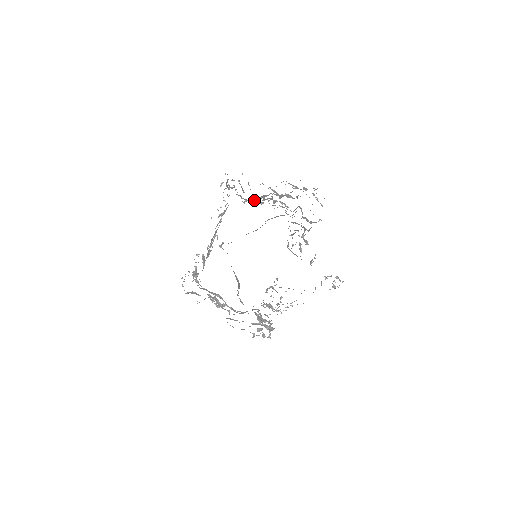
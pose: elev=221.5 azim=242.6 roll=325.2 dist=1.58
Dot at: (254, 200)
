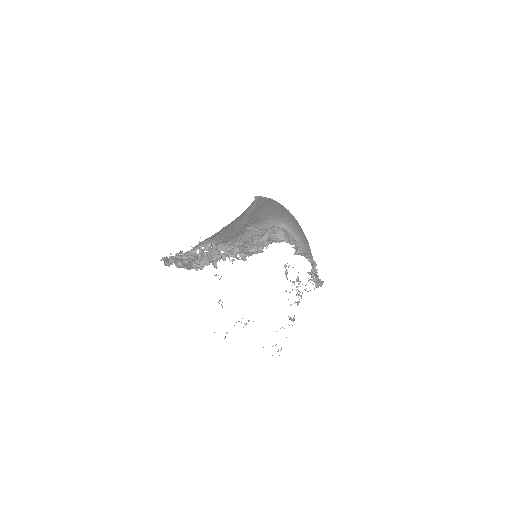
Dot at: occluded
